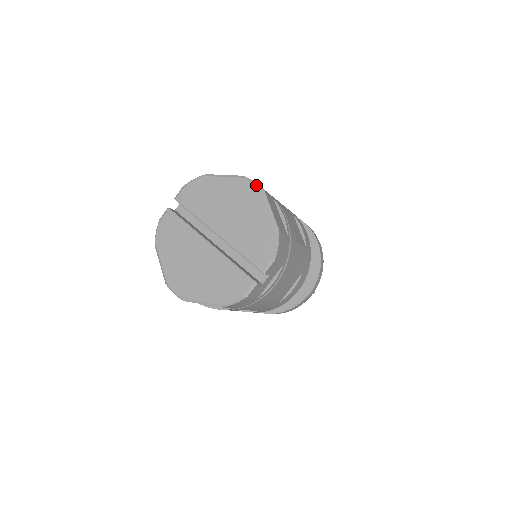
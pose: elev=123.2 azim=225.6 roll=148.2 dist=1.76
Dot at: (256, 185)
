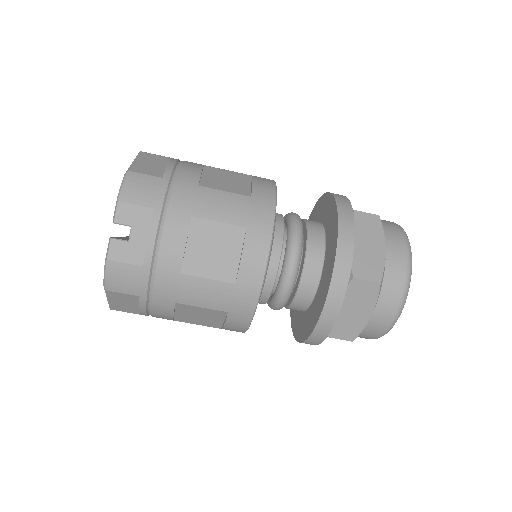
Dot at: occluded
